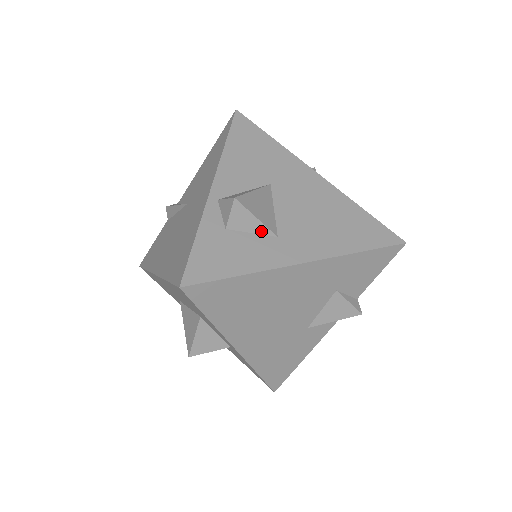
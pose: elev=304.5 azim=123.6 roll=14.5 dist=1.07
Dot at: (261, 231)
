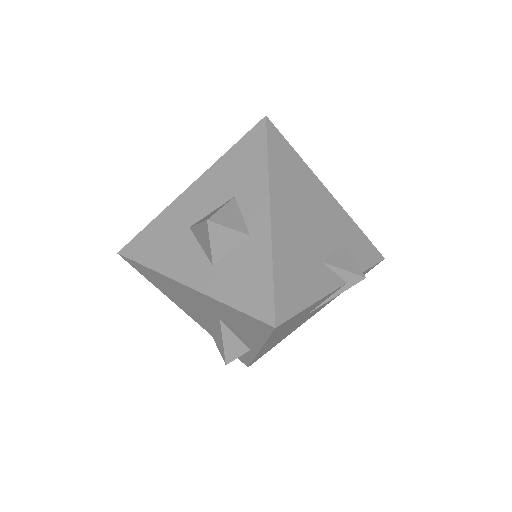
Dot at: occluded
